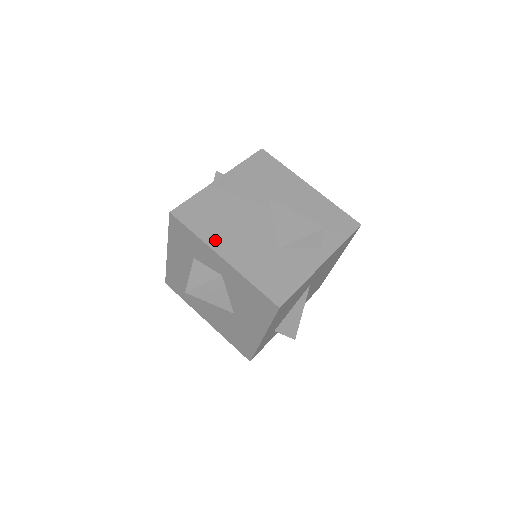
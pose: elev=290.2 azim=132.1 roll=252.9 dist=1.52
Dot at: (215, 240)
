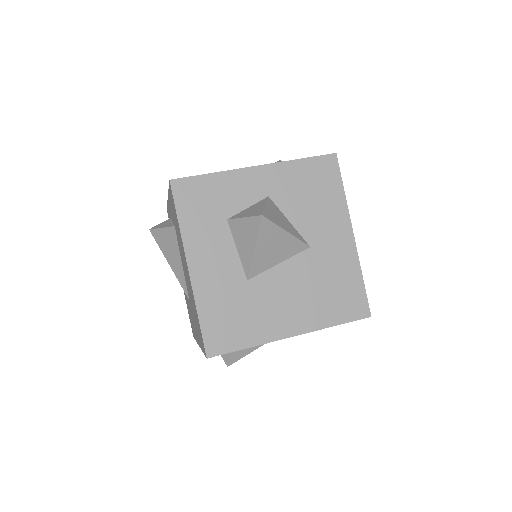
Dot at: occluded
